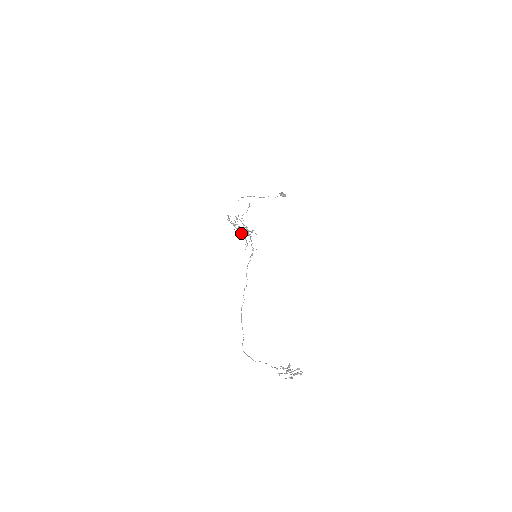
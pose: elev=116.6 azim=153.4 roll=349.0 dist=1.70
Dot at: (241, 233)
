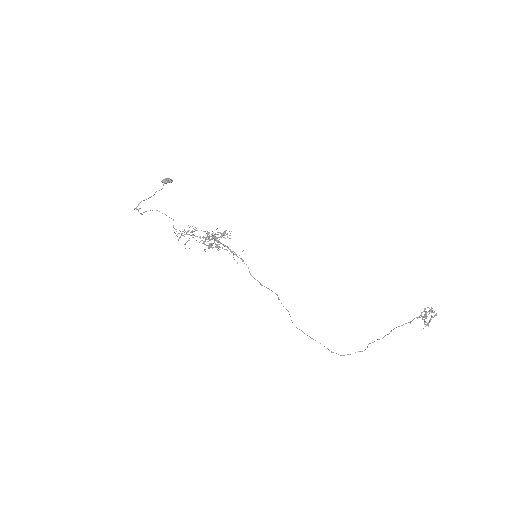
Dot at: (211, 245)
